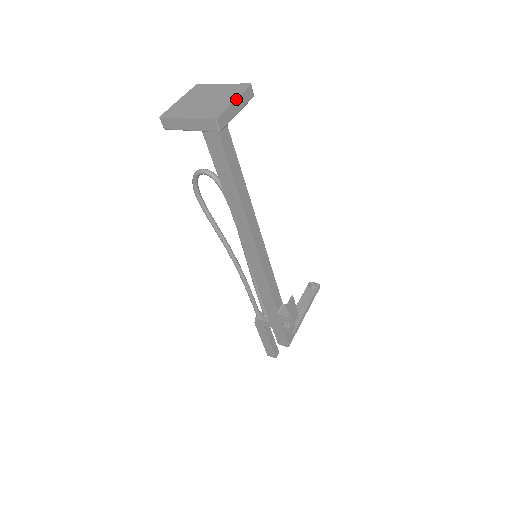
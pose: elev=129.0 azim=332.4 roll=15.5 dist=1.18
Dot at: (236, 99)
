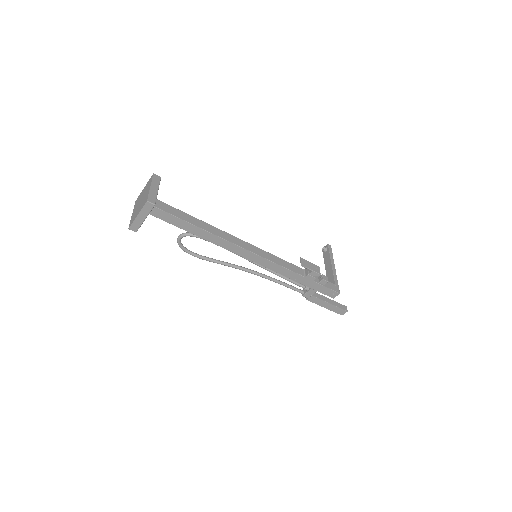
Dot at: (151, 185)
